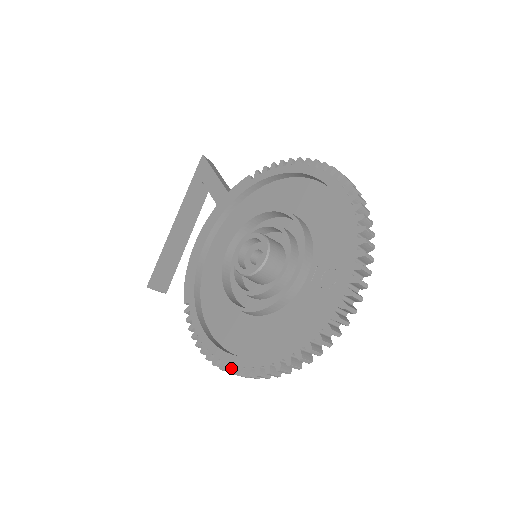
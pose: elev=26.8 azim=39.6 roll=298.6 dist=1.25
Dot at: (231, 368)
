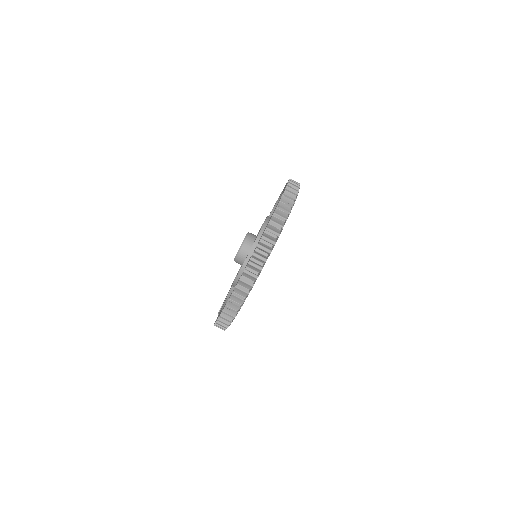
Dot at: (217, 319)
